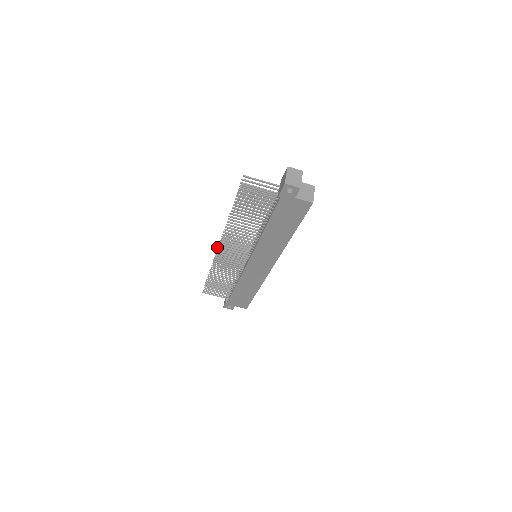
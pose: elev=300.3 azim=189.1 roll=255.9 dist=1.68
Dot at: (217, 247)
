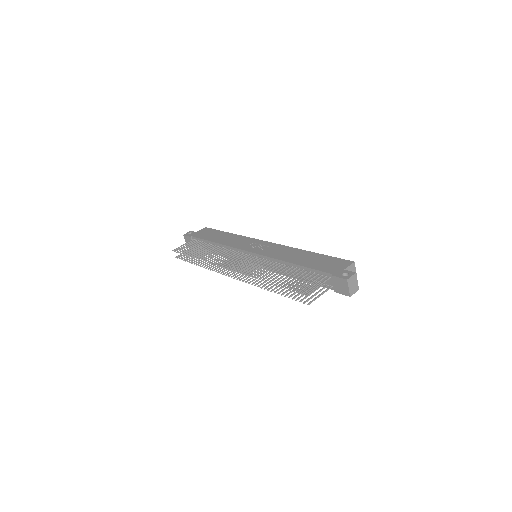
Dot at: occluded
